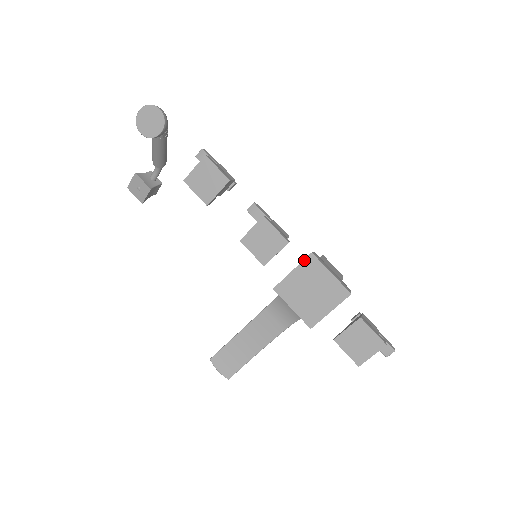
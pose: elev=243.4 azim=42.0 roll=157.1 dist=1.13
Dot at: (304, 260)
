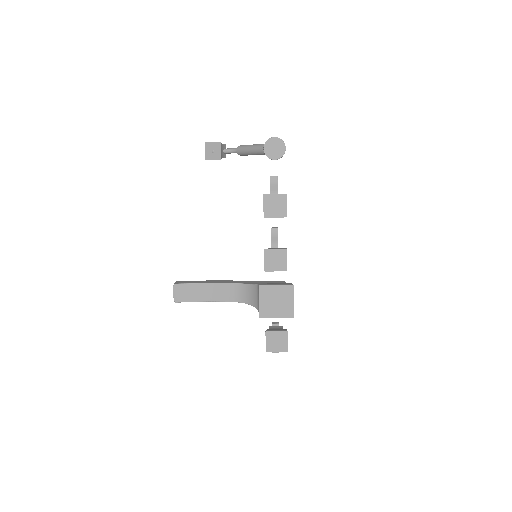
Dot at: (287, 285)
